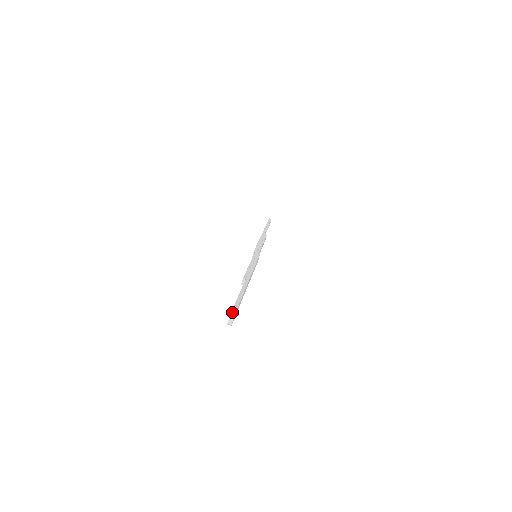
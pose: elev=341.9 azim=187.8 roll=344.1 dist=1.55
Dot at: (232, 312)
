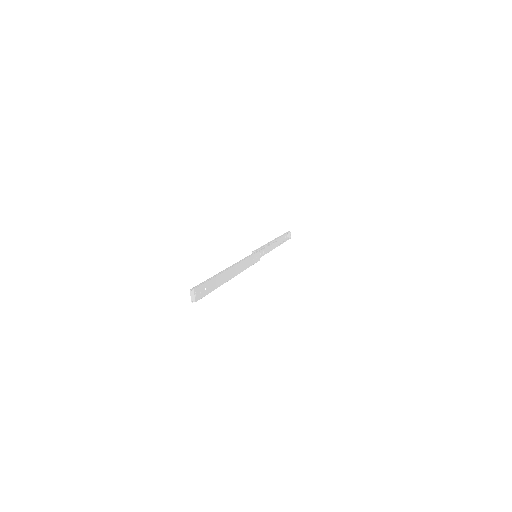
Dot at: (192, 288)
